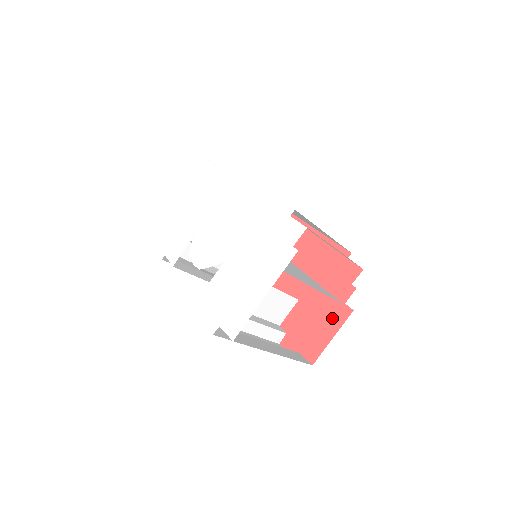
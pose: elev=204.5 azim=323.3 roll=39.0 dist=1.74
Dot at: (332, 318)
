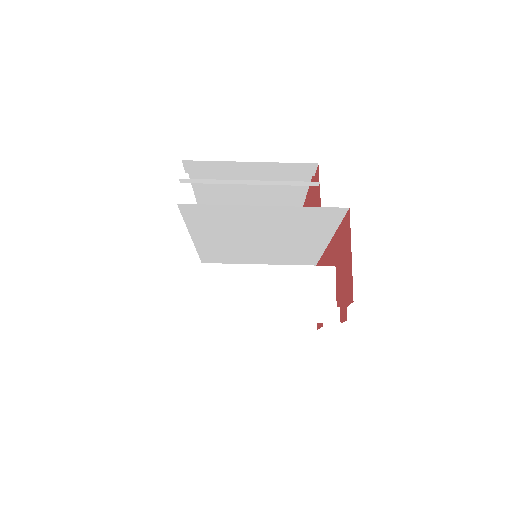
Dot at: (346, 240)
